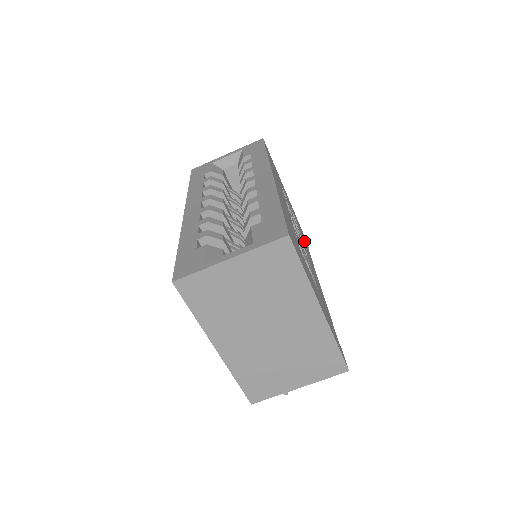
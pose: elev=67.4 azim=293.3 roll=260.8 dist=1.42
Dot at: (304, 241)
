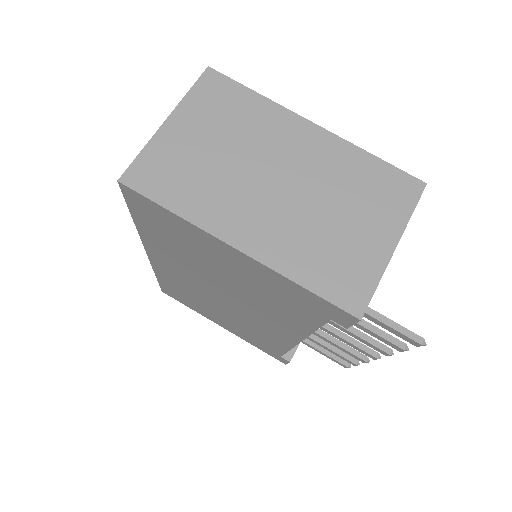
Dot at: occluded
